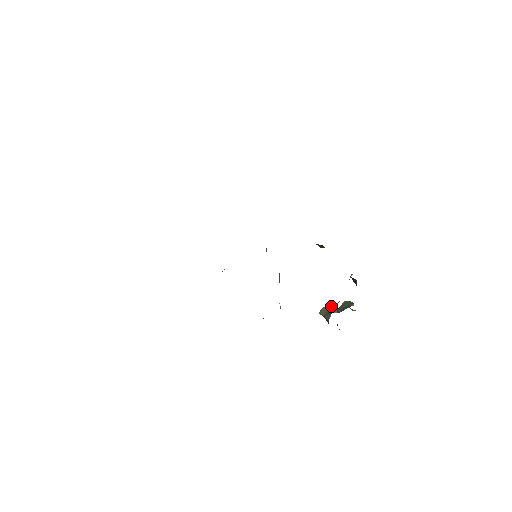
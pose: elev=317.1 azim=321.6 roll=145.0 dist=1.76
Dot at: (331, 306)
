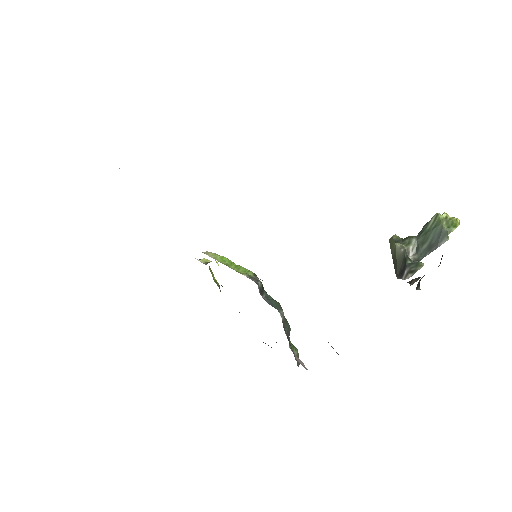
Dot at: (401, 256)
